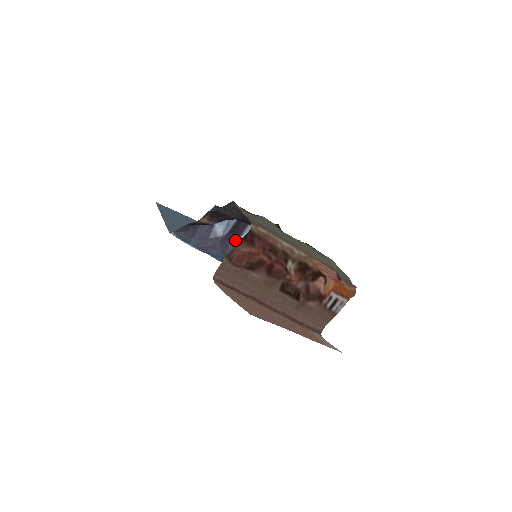
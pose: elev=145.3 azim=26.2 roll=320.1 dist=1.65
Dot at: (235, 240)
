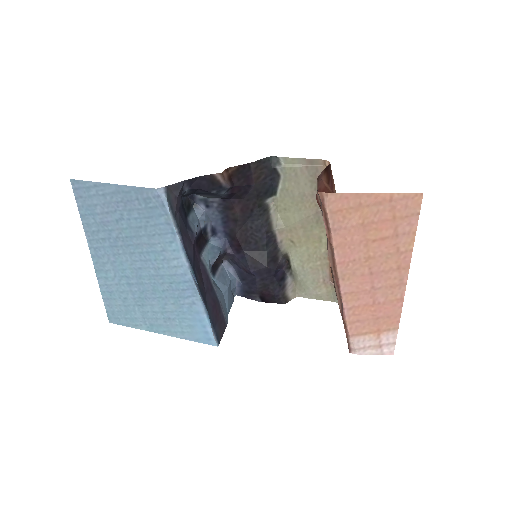
Dot at: (197, 255)
